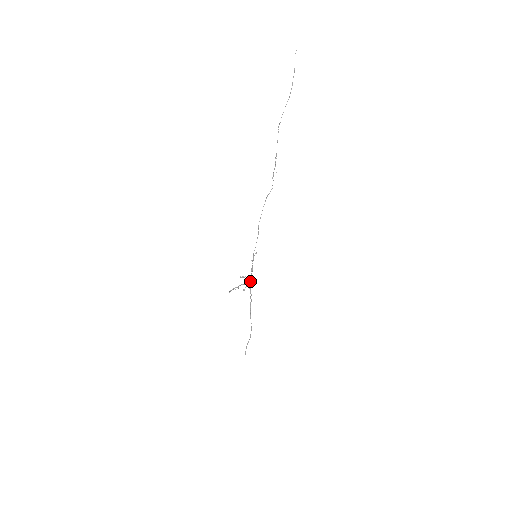
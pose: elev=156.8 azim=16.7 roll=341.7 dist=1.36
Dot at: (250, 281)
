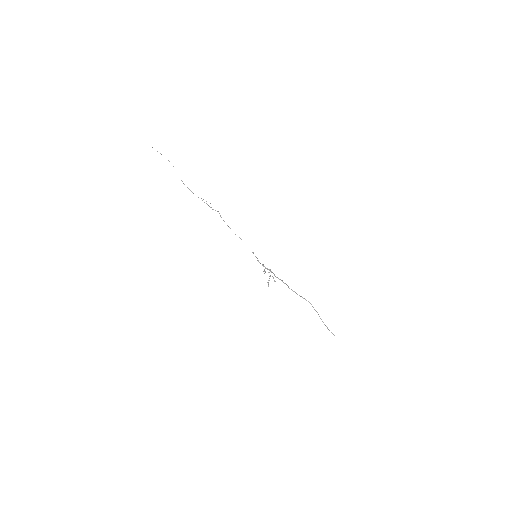
Dot at: occluded
